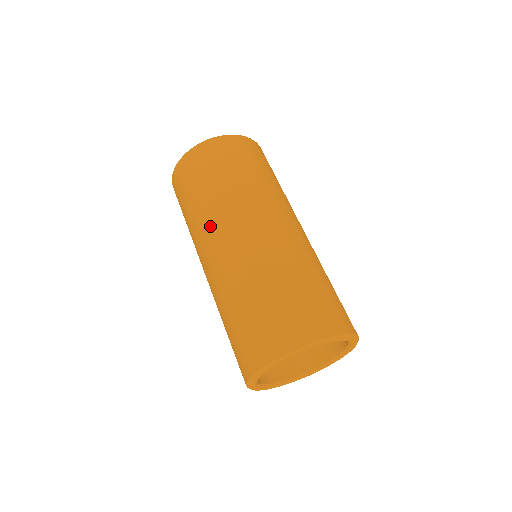
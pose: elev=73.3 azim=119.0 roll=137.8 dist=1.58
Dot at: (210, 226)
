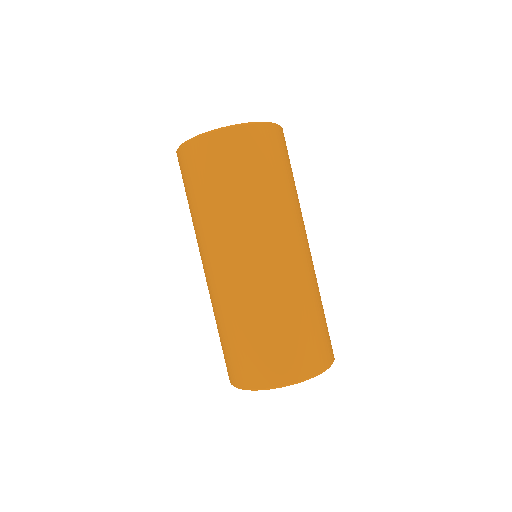
Dot at: (221, 237)
